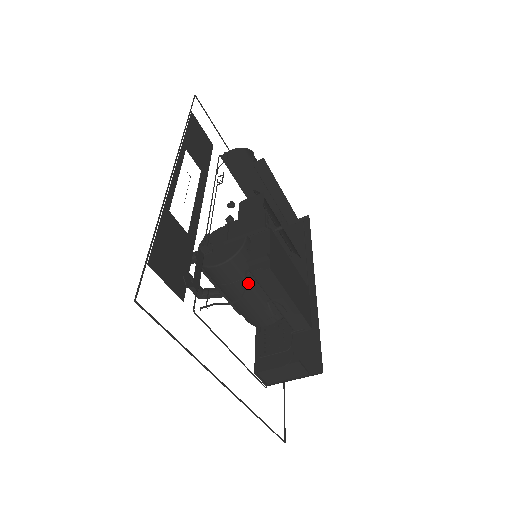
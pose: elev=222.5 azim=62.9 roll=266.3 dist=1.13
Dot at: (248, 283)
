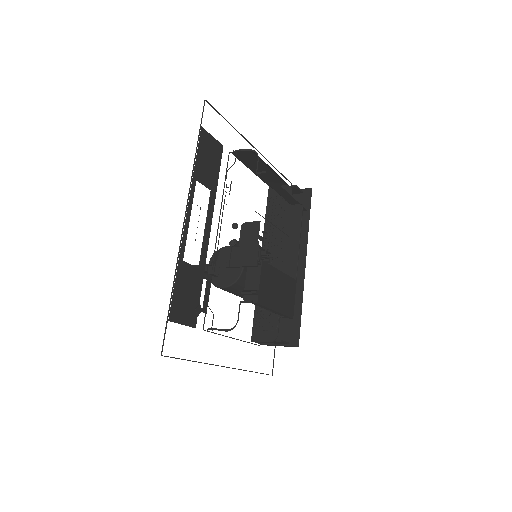
Dot at: occluded
